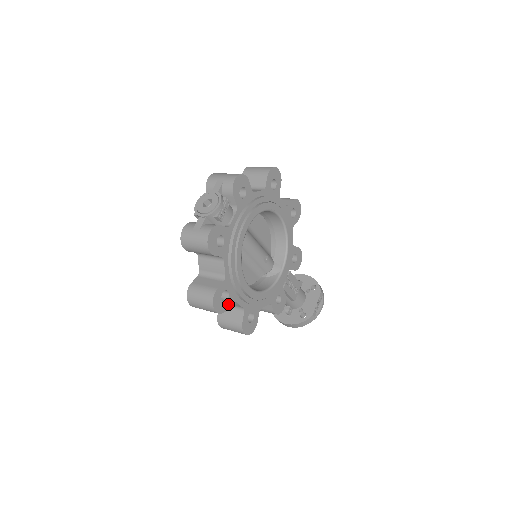
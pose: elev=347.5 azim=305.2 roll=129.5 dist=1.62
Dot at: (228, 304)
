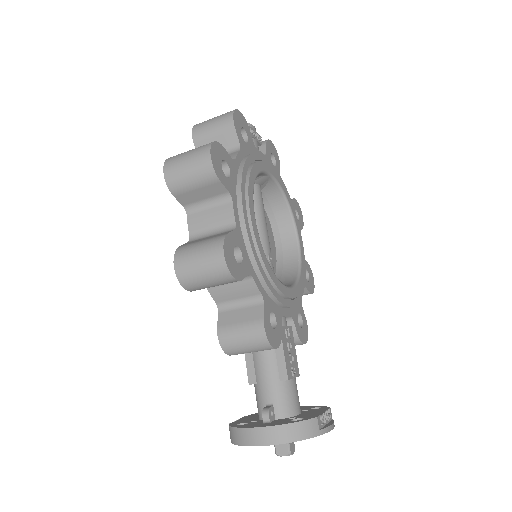
Dot at: (224, 182)
